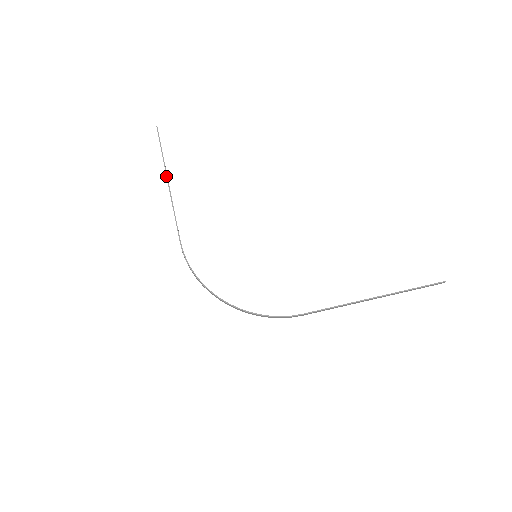
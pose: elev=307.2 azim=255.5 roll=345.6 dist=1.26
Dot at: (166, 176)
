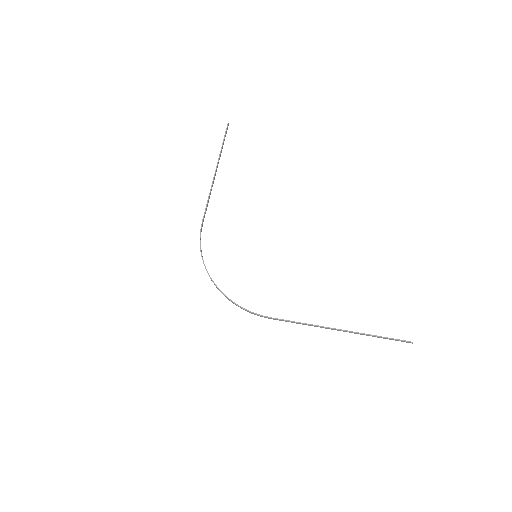
Dot at: (216, 167)
